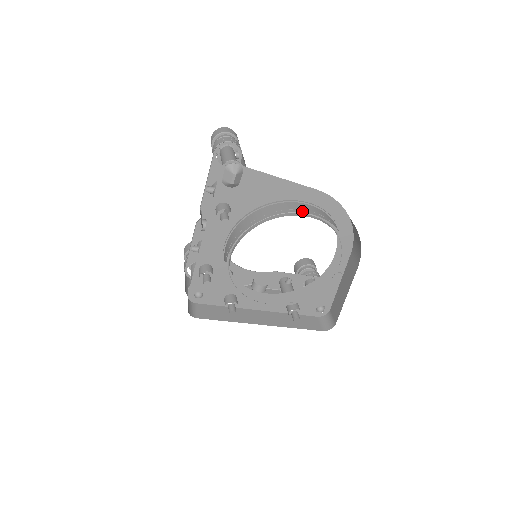
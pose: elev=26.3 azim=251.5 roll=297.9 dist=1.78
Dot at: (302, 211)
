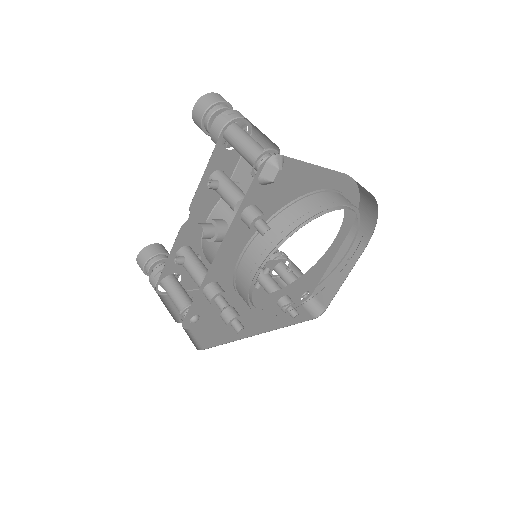
Dot at: (341, 204)
